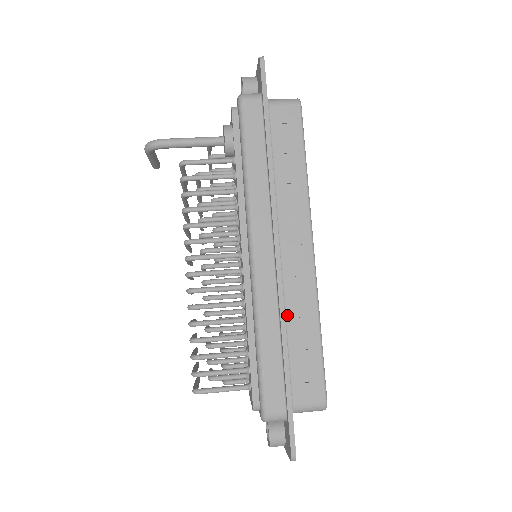
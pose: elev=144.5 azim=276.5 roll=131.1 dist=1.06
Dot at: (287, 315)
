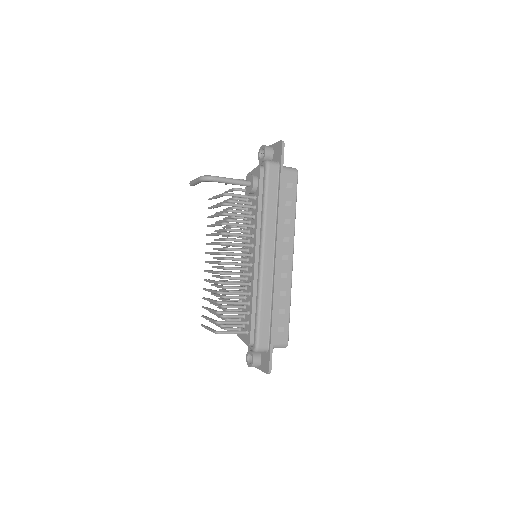
Dot at: occluded
